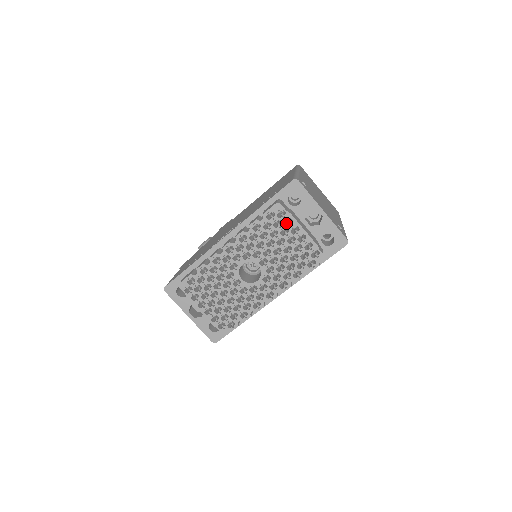
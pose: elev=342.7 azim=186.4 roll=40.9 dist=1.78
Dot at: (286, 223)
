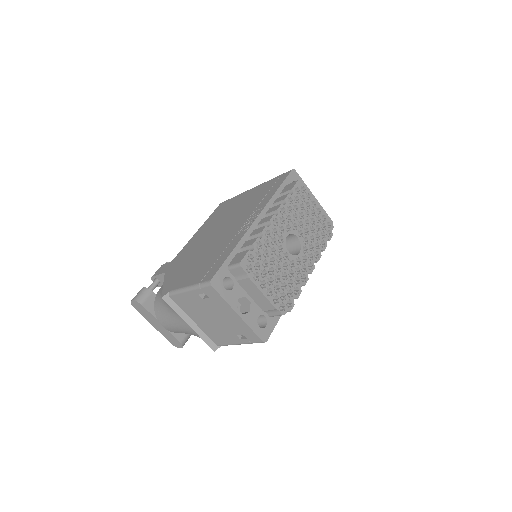
Dot at: occluded
